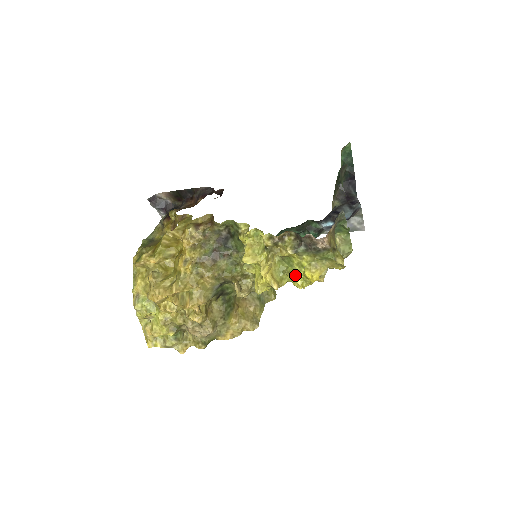
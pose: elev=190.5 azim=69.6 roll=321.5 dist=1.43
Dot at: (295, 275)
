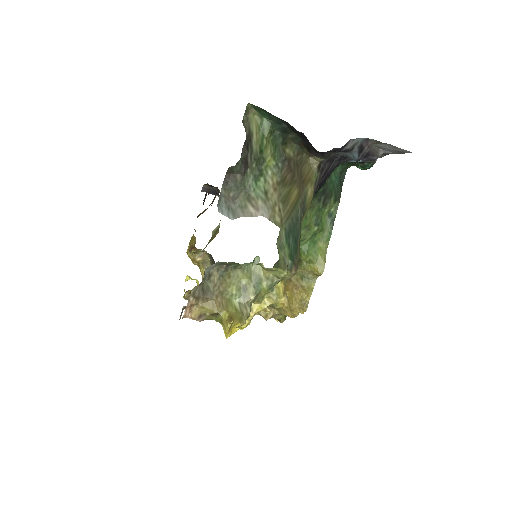
Dot at: occluded
